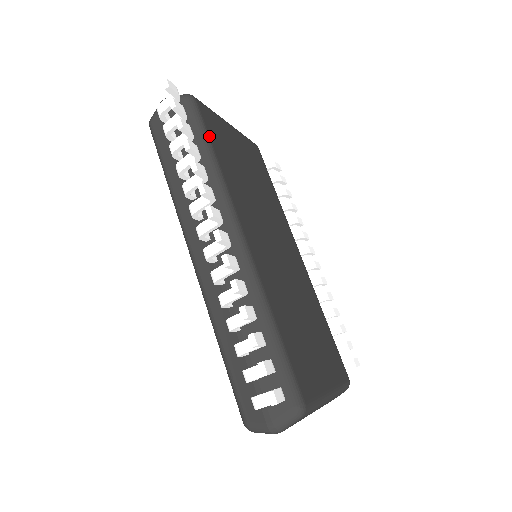
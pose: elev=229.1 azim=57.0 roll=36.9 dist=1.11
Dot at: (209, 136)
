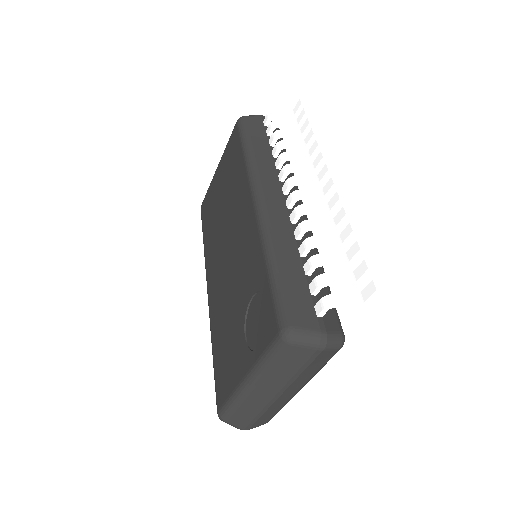
Dot at: occluded
